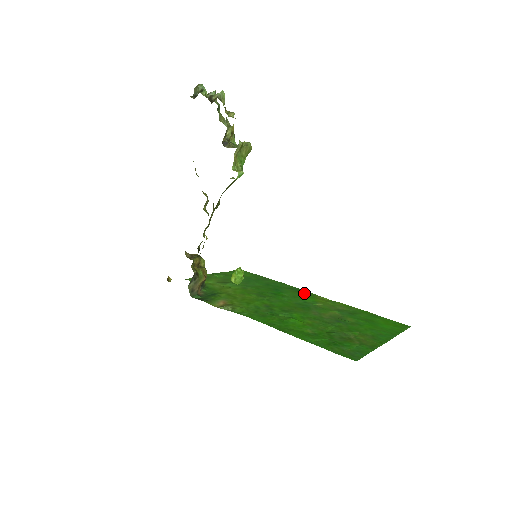
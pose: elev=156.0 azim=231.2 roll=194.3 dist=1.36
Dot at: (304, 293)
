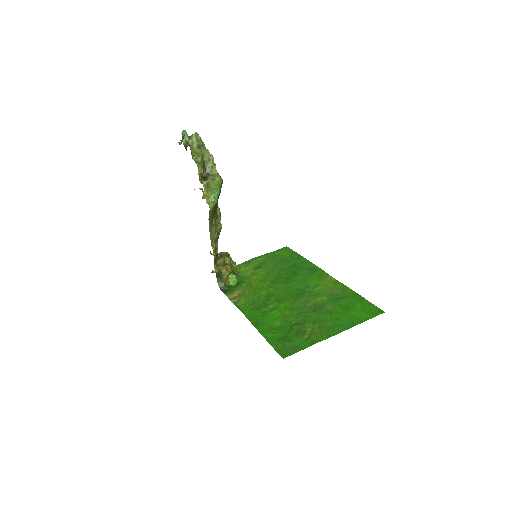
Dot at: (317, 274)
